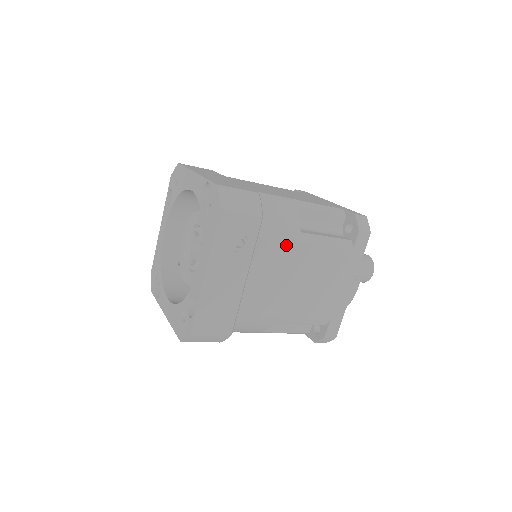
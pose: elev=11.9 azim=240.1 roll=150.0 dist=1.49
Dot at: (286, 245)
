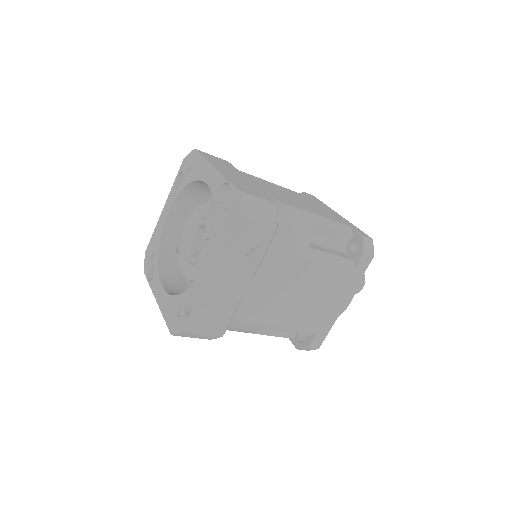
Dot at: (293, 258)
